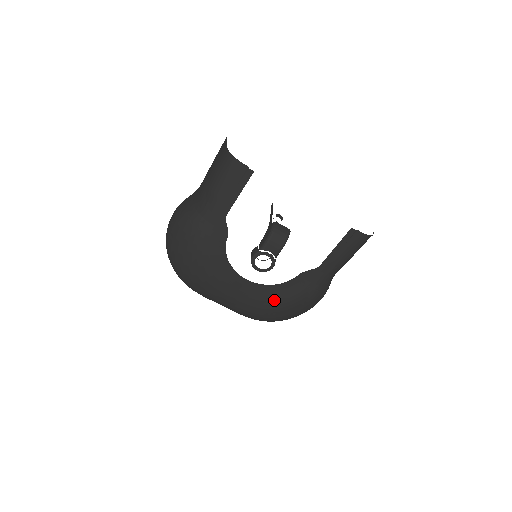
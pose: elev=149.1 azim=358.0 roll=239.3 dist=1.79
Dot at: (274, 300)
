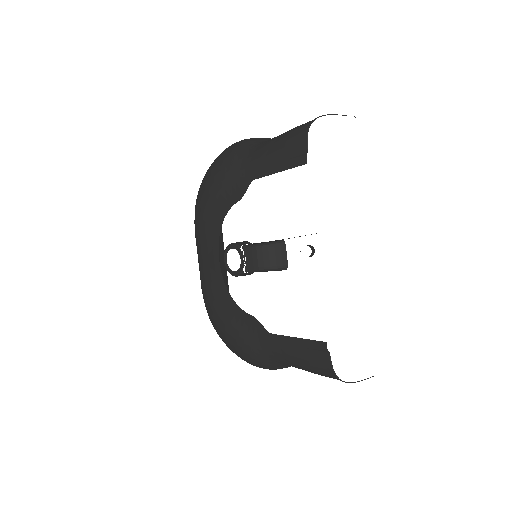
Dot at: (220, 307)
